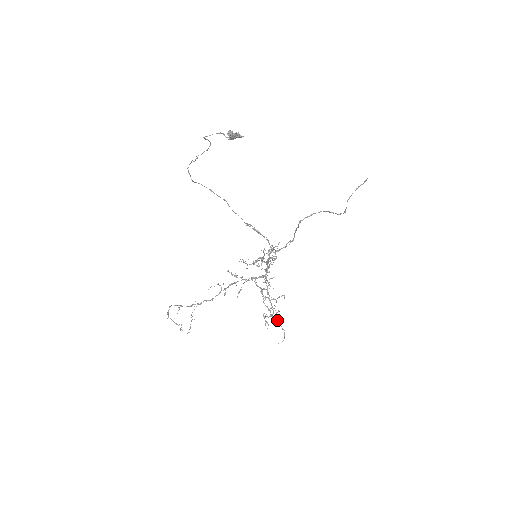
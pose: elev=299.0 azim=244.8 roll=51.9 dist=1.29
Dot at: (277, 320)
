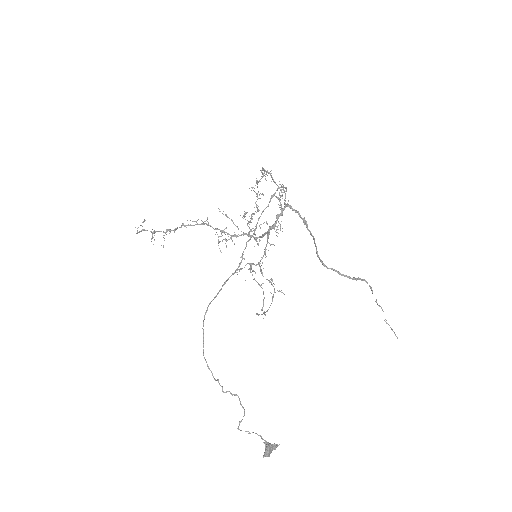
Dot at: (256, 212)
